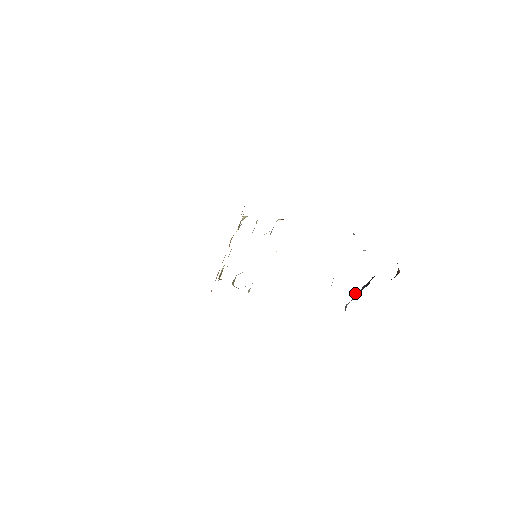
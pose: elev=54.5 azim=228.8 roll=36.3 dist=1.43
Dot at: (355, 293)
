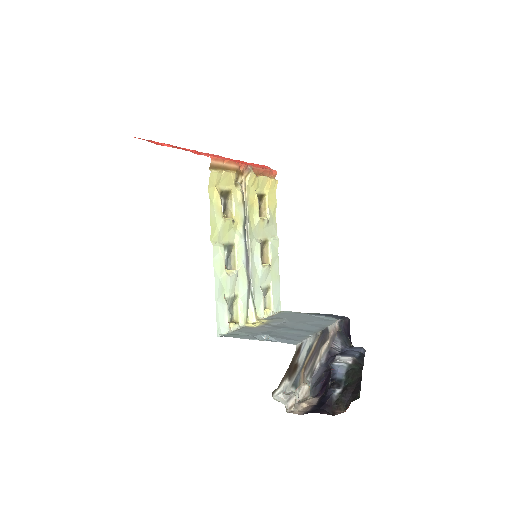
Dot at: (331, 368)
